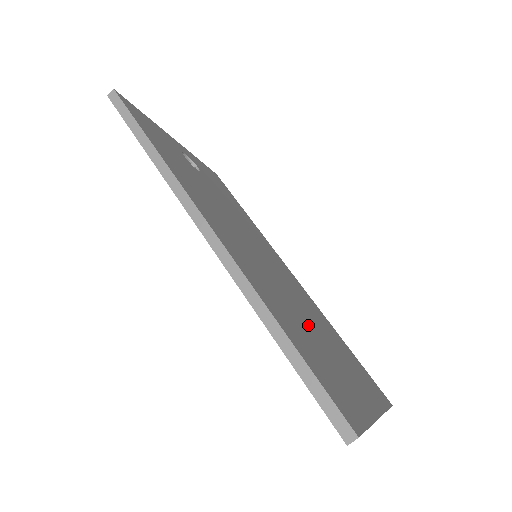
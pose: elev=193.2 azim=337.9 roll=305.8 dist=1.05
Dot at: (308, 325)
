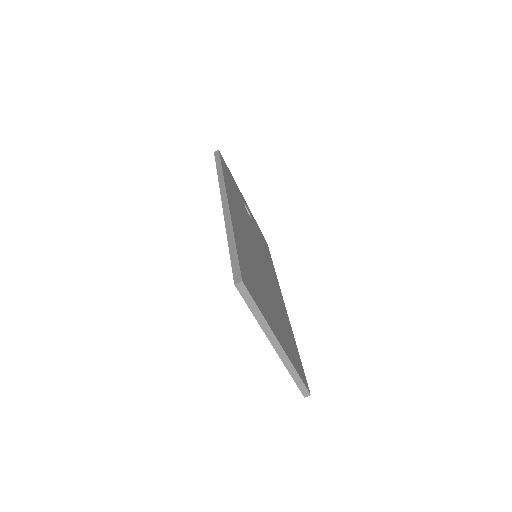
Dot at: (263, 285)
